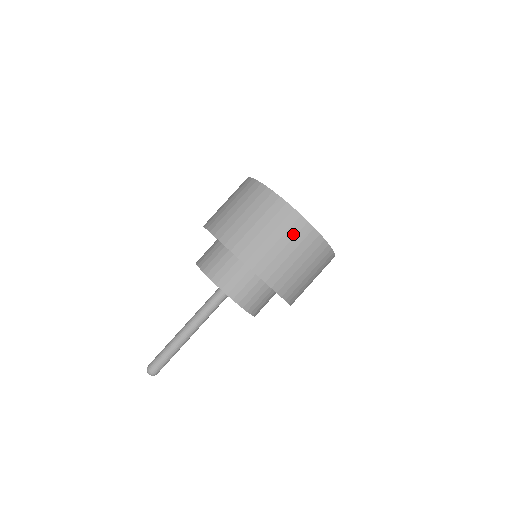
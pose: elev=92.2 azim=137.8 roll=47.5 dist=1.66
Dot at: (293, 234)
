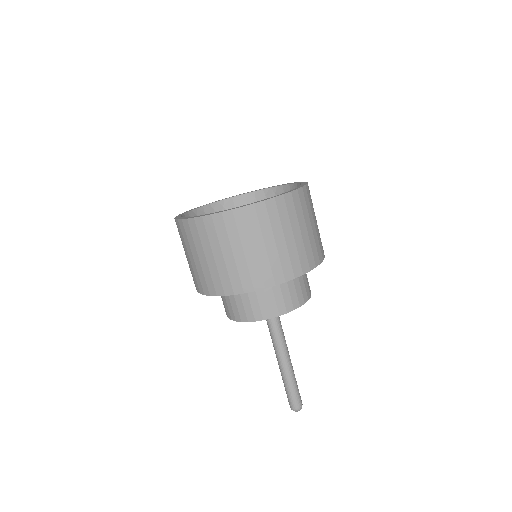
Dot at: (309, 206)
